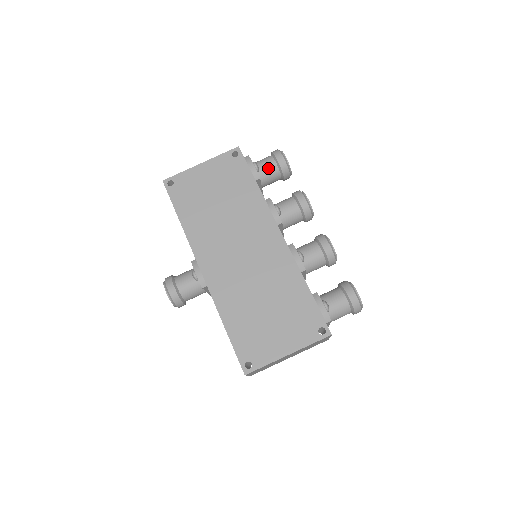
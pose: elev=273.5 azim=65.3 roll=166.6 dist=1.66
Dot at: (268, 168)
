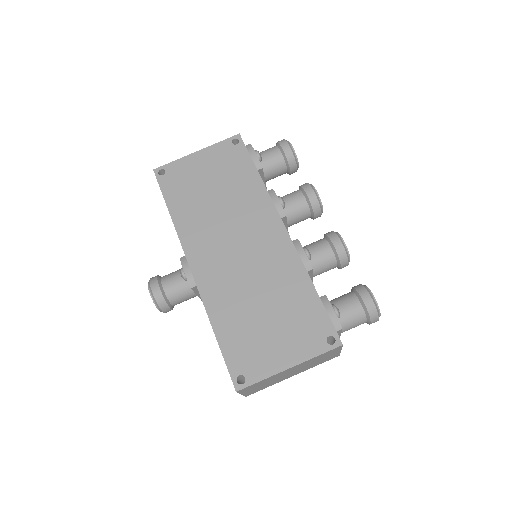
Dot at: (272, 158)
